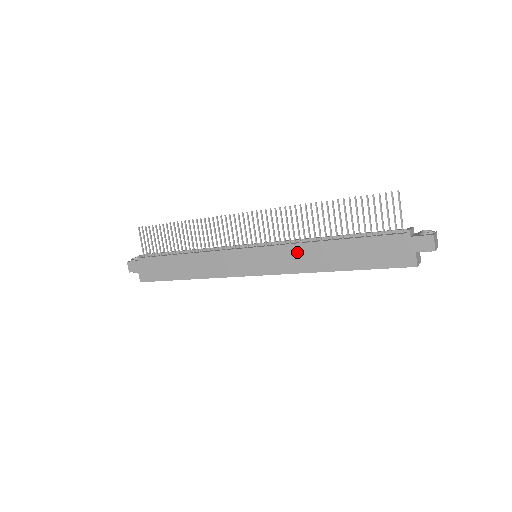
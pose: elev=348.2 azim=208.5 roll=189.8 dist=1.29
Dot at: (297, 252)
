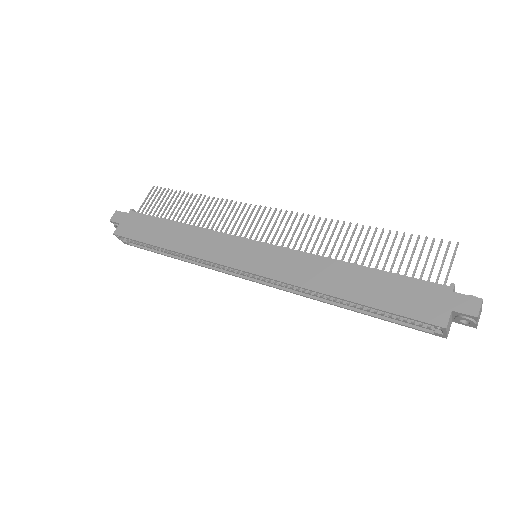
Dot at: (307, 262)
